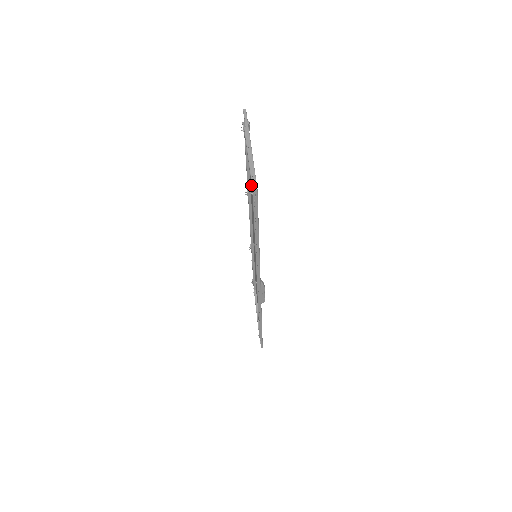
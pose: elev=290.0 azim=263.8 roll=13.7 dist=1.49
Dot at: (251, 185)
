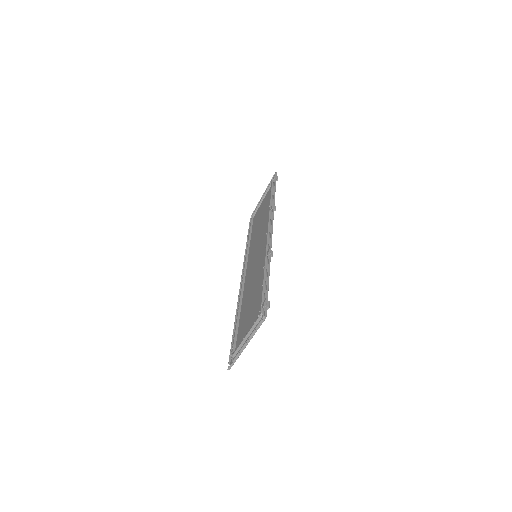
Dot at: (232, 355)
